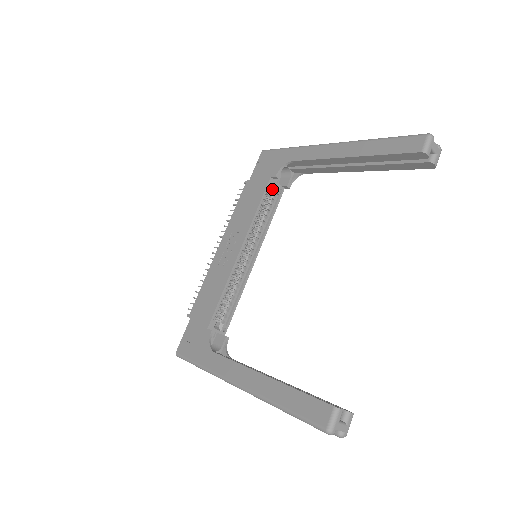
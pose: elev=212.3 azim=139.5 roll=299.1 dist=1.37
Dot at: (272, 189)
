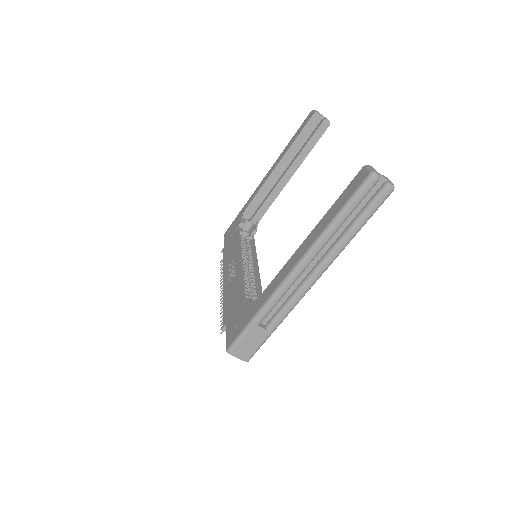
Dot at: (244, 238)
